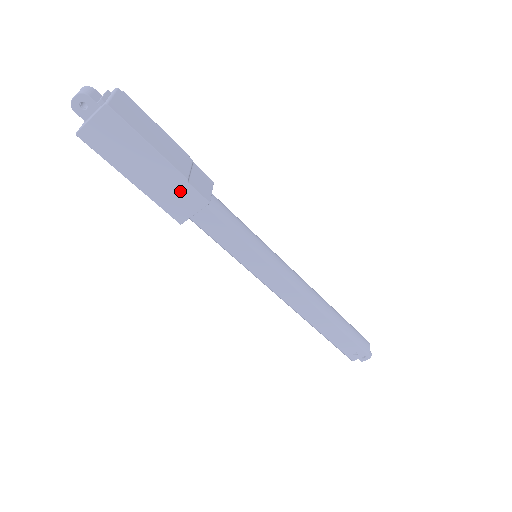
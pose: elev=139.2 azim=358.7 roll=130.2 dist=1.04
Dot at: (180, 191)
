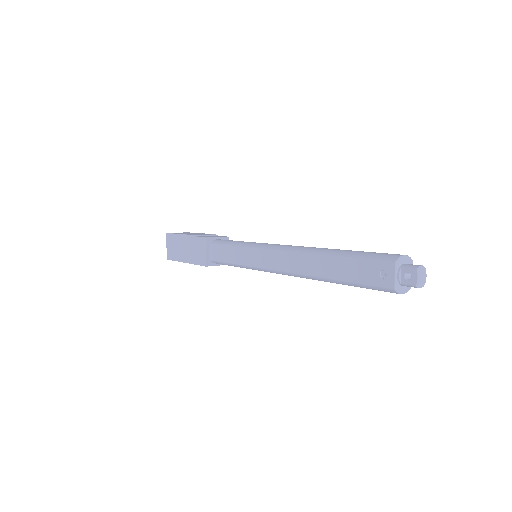
Dot at: (196, 245)
